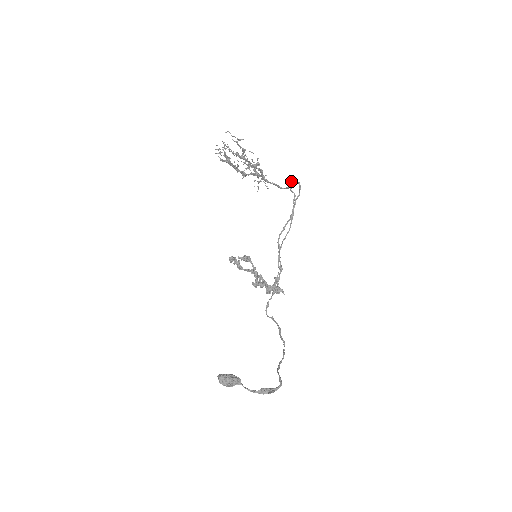
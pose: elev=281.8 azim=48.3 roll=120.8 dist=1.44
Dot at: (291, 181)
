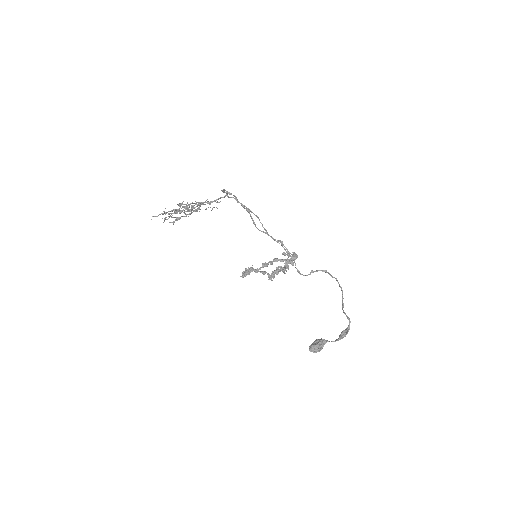
Dot at: occluded
